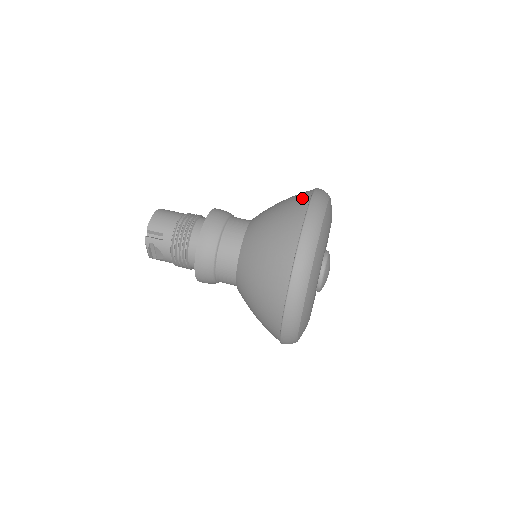
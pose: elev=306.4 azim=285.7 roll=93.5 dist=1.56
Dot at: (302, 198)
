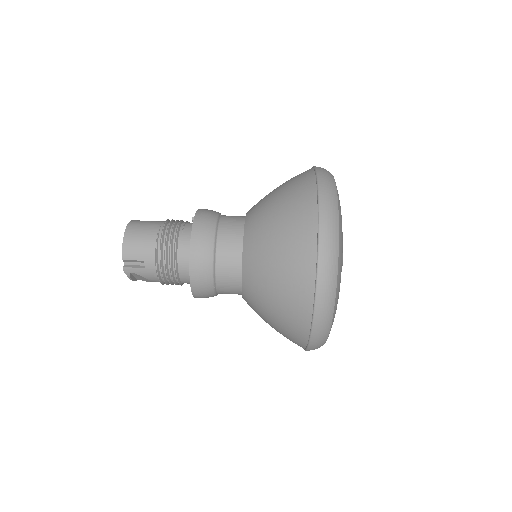
Dot at: (306, 201)
